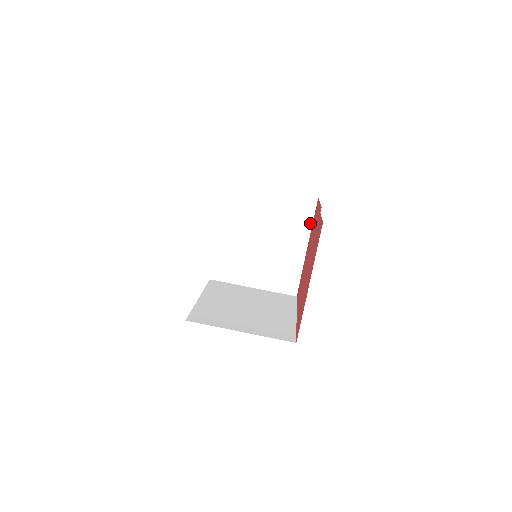
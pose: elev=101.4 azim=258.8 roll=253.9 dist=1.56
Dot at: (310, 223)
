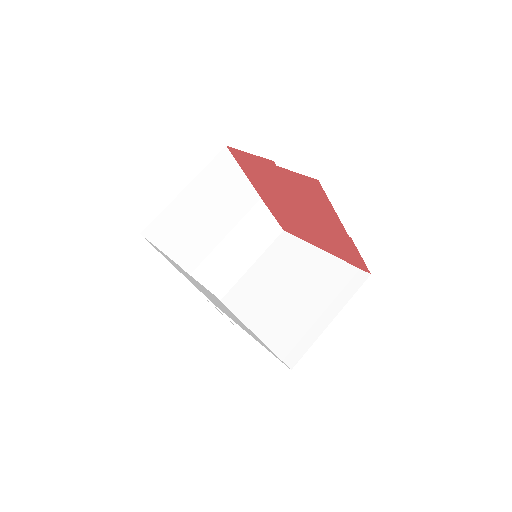
Dot at: (240, 172)
